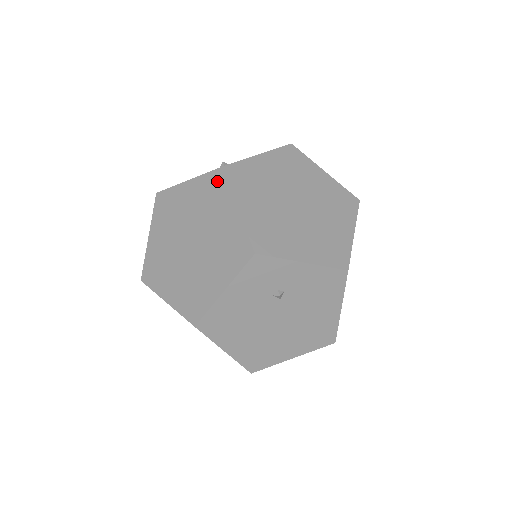
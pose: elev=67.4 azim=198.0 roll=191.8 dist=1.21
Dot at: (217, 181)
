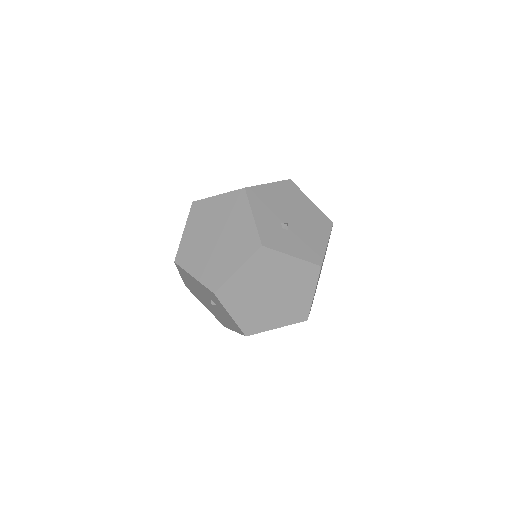
Dot at: (253, 244)
